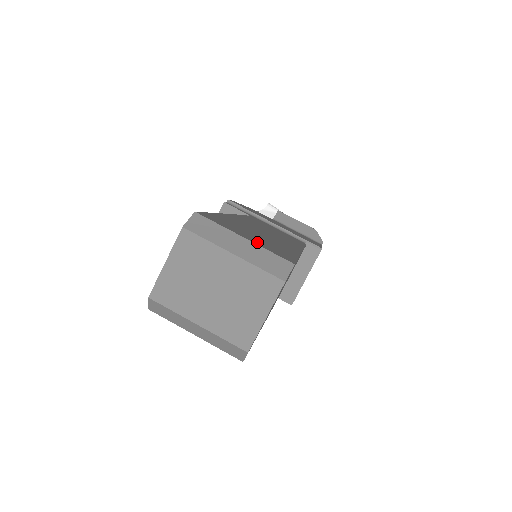
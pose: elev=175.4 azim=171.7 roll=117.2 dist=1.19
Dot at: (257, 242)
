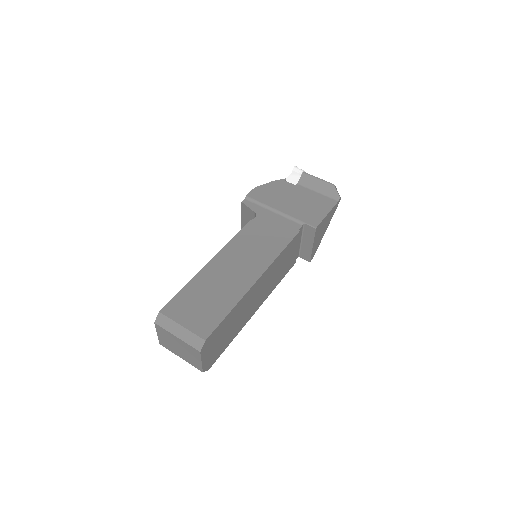
Dot at: (192, 323)
